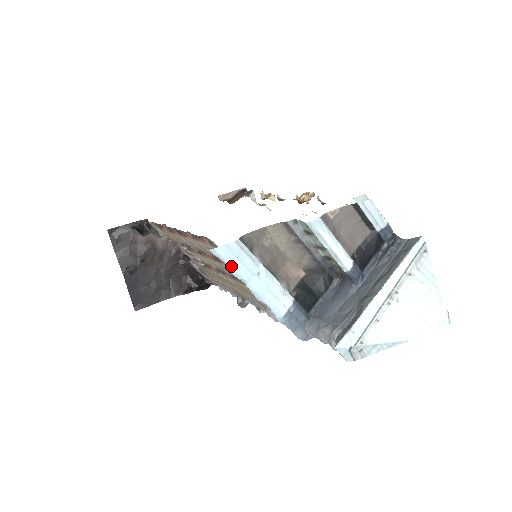
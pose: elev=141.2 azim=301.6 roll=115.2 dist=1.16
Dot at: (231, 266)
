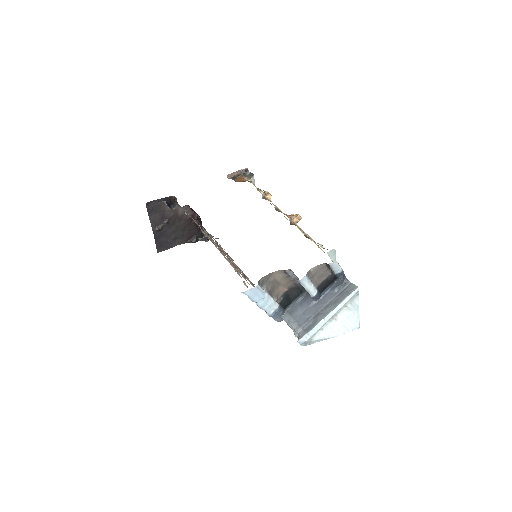
Dot at: (251, 298)
